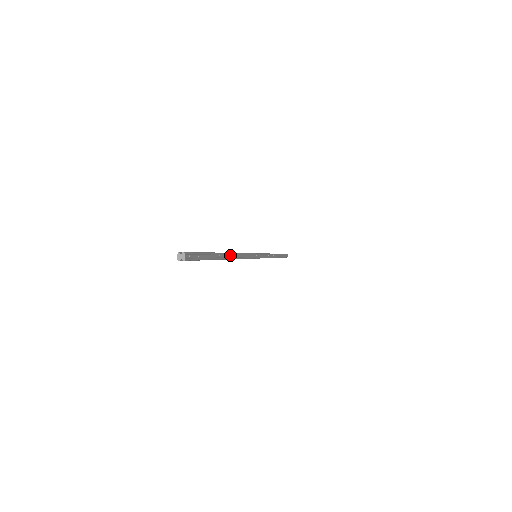
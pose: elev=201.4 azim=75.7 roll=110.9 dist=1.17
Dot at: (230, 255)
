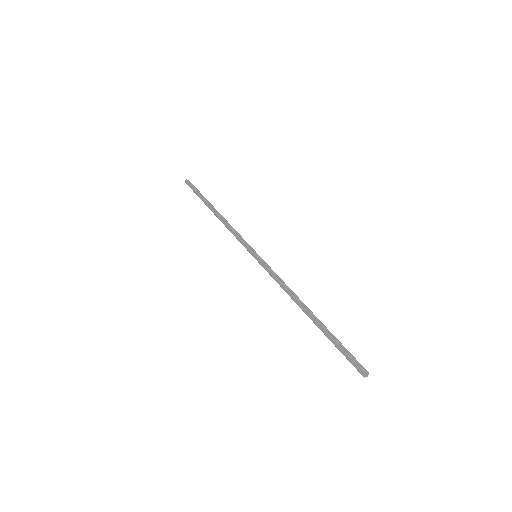
Dot at: (307, 308)
